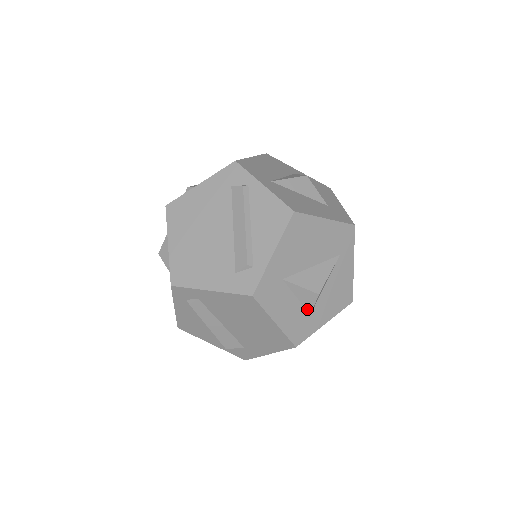
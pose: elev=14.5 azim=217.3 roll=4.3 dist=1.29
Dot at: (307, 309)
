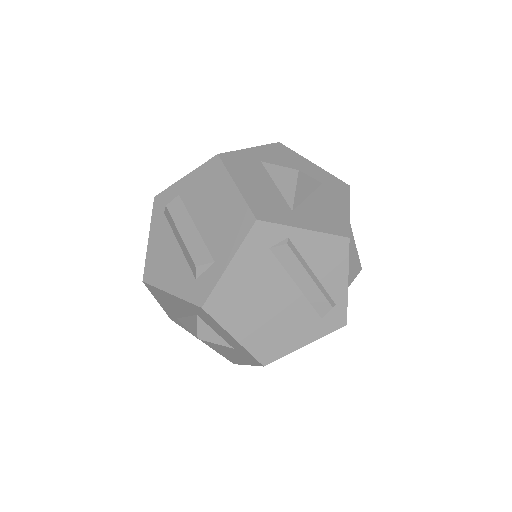
Dot at: occluded
